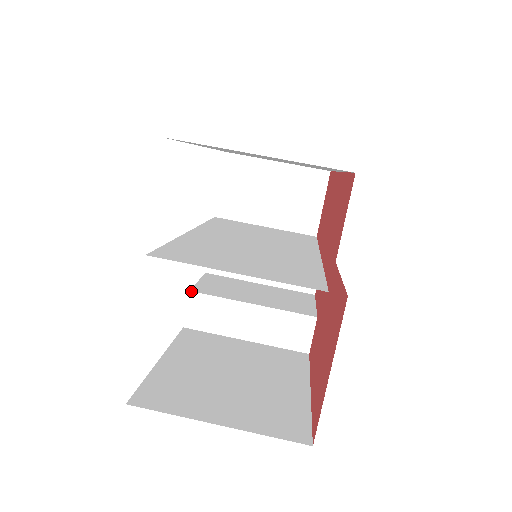
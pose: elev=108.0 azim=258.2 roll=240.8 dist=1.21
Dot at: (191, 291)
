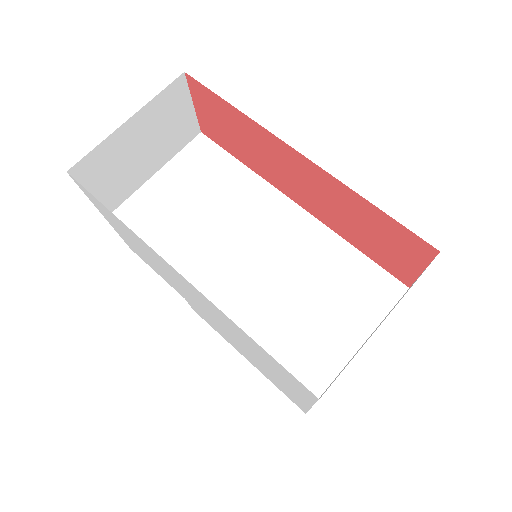
Dot at: occluded
